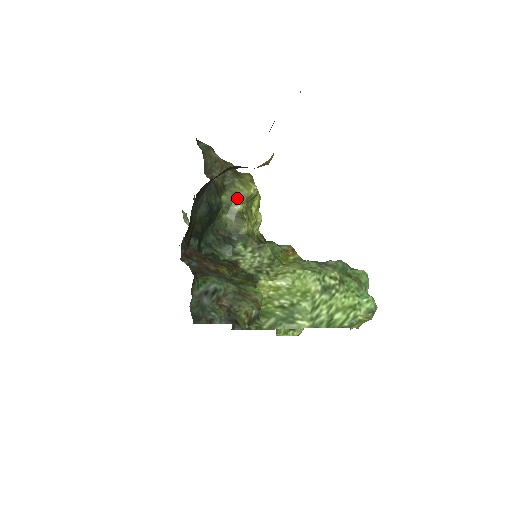
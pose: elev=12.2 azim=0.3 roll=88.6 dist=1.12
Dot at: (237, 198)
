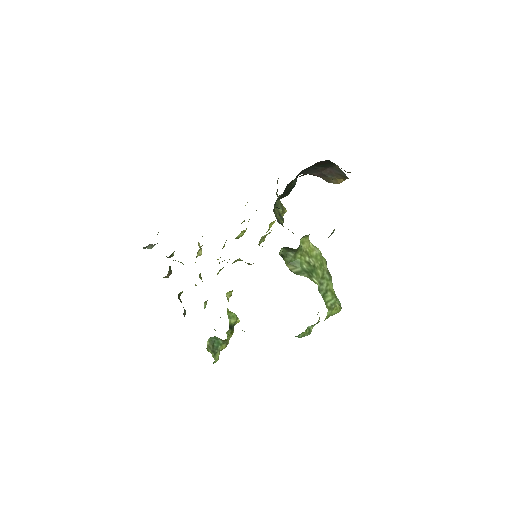
Dot at: (281, 206)
